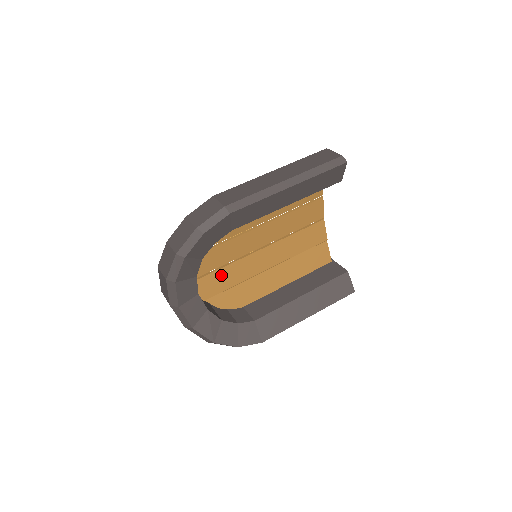
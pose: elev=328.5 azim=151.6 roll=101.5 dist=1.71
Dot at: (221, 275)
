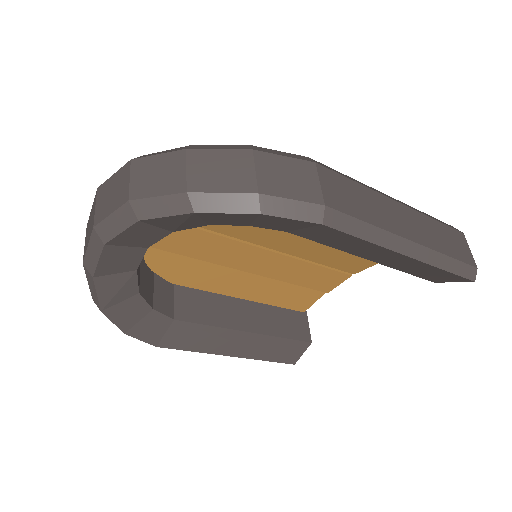
Dot at: (194, 236)
